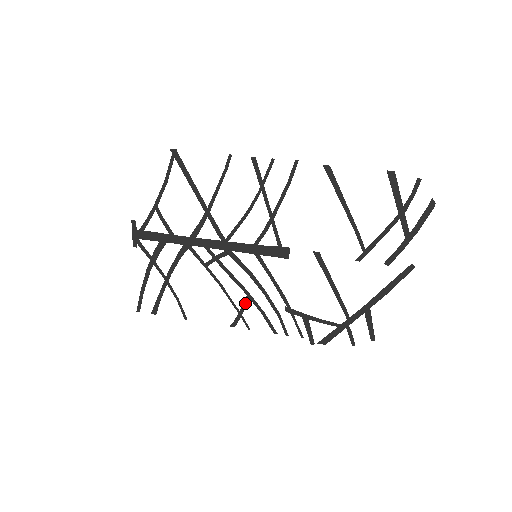
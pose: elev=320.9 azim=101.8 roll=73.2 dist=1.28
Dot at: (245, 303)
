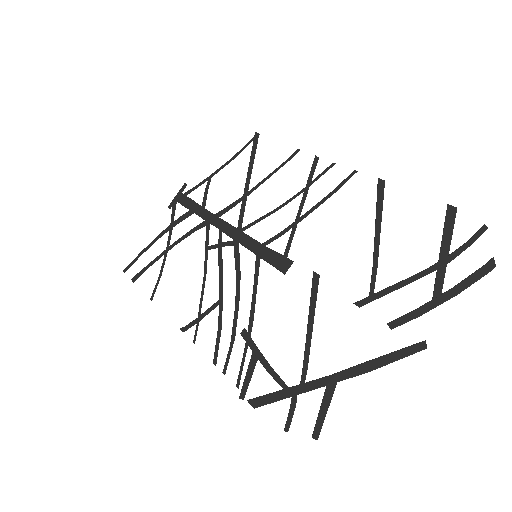
Dot at: (212, 308)
